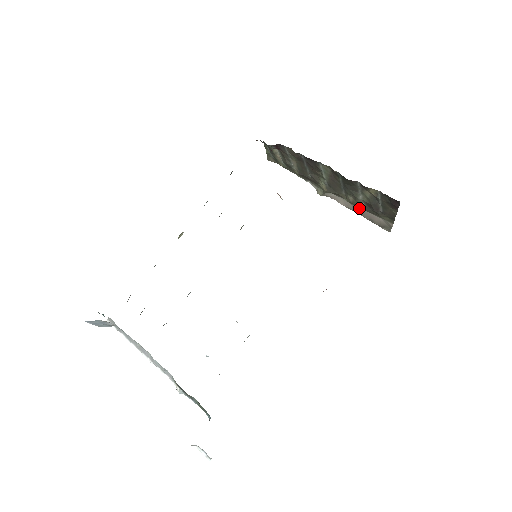
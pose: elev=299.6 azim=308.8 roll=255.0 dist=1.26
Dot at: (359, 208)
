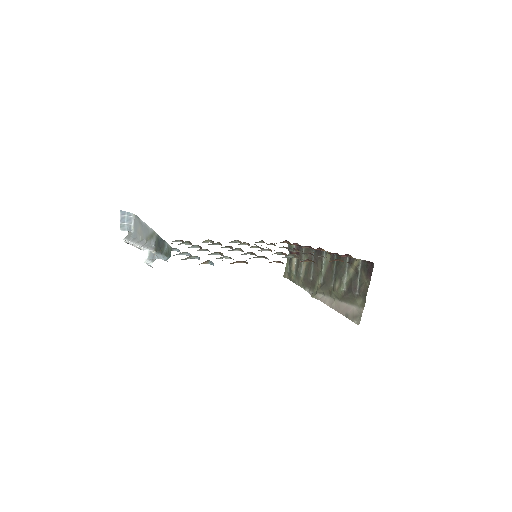
Dot at: (340, 302)
